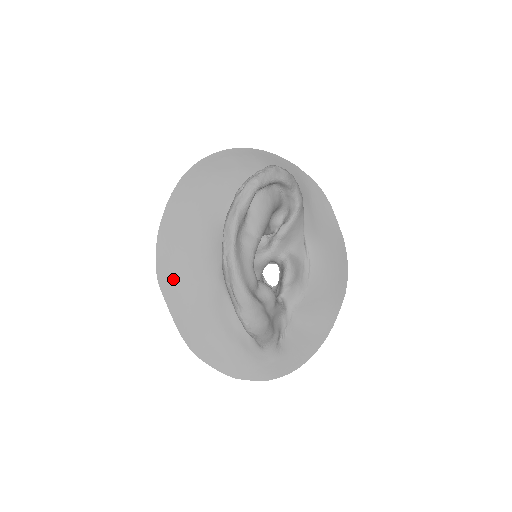
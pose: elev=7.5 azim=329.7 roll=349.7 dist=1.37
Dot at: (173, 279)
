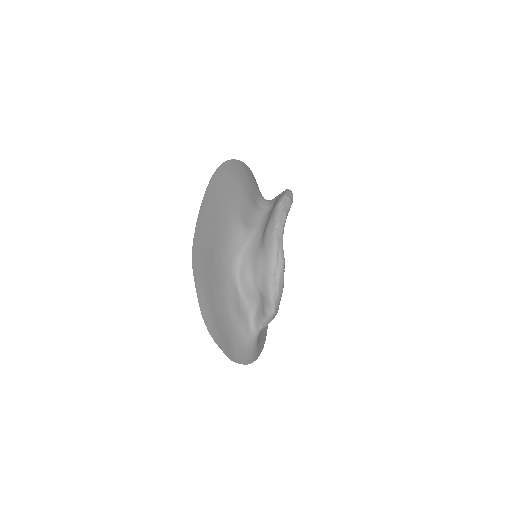
Dot at: (202, 261)
